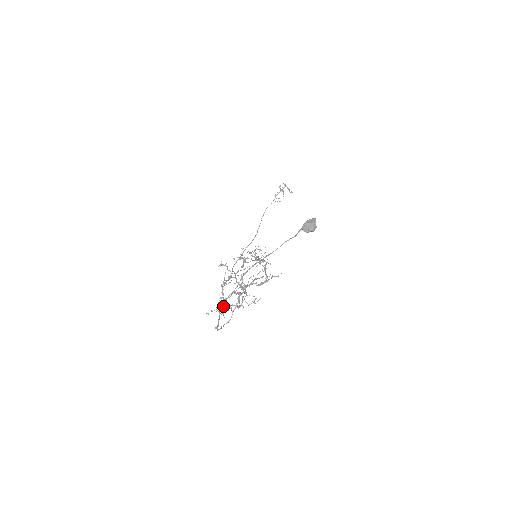
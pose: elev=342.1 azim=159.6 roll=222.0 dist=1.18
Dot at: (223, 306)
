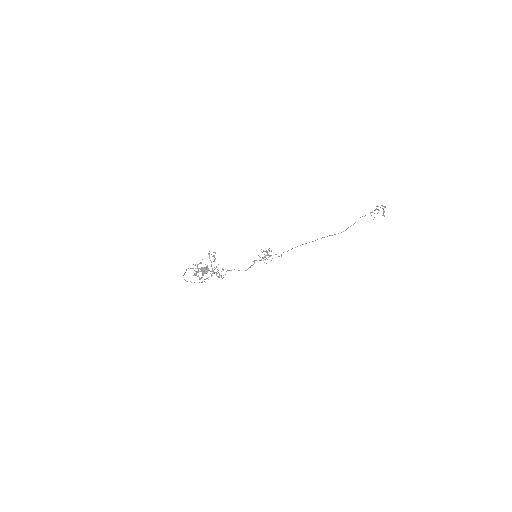
Dot at: (195, 274)
